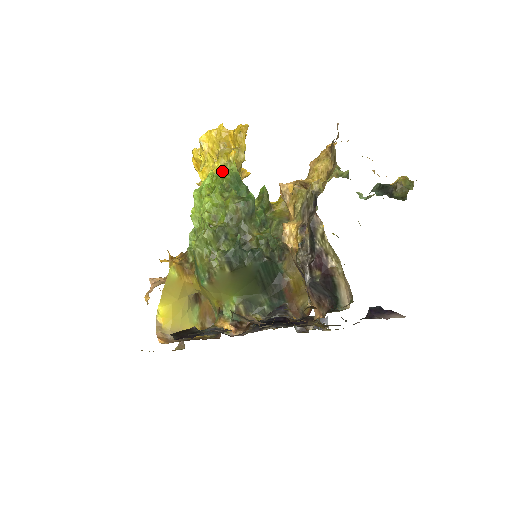
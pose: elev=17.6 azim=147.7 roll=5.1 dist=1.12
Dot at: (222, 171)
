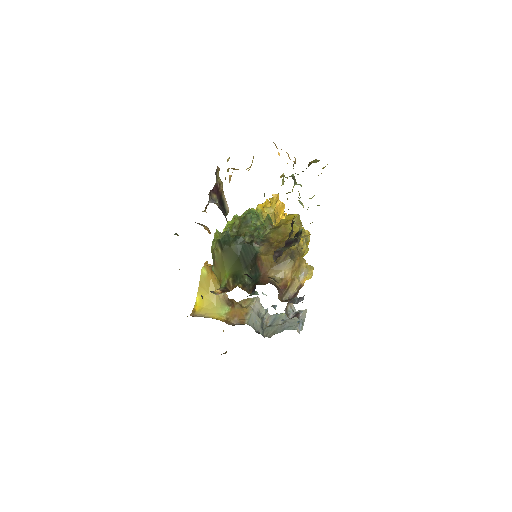
Dot at: occluded
